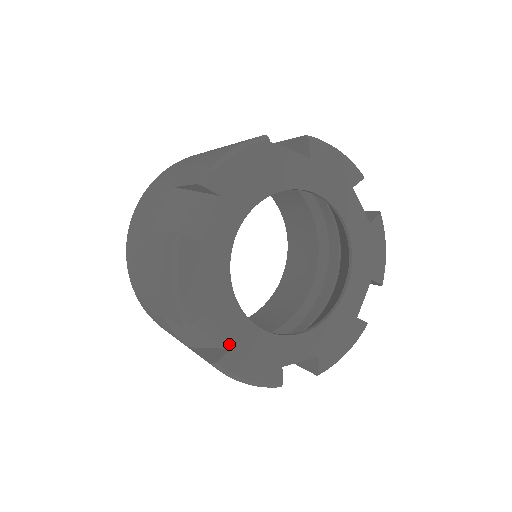
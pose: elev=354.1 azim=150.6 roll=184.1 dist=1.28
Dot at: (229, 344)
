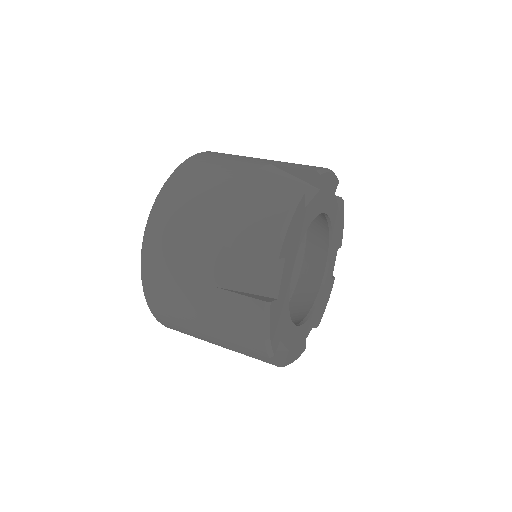
Dot at: (288, 349)
